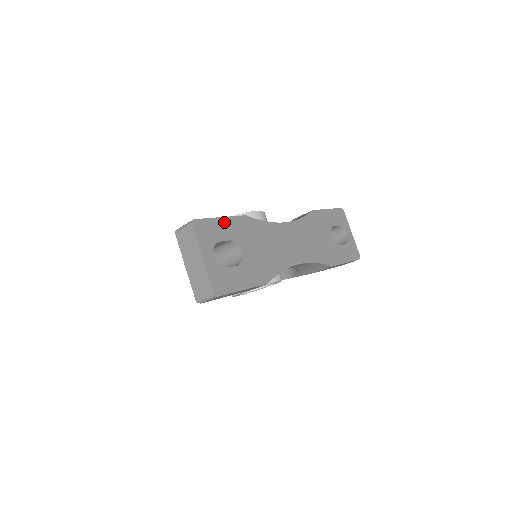
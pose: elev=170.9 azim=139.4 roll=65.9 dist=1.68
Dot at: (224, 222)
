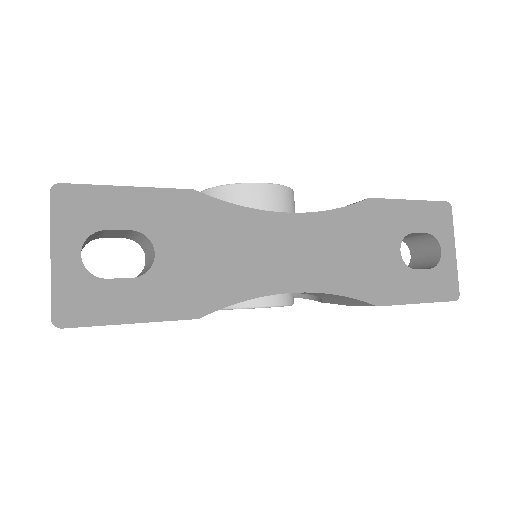
Dot at: (133, 196)
